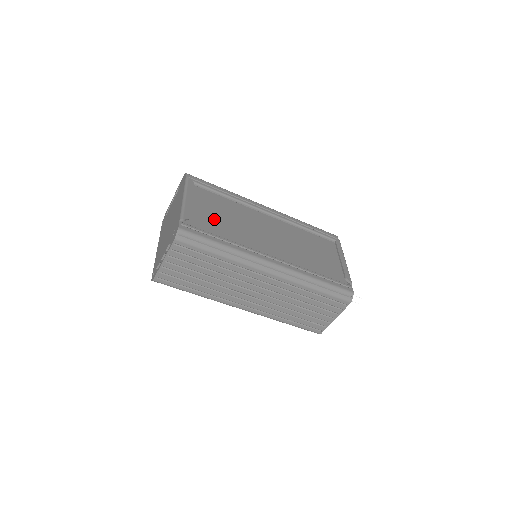
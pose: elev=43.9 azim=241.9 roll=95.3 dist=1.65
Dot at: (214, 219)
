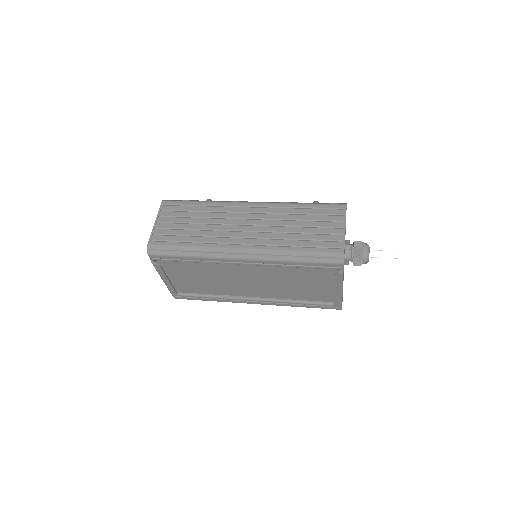
Dot at: (196, 282)
